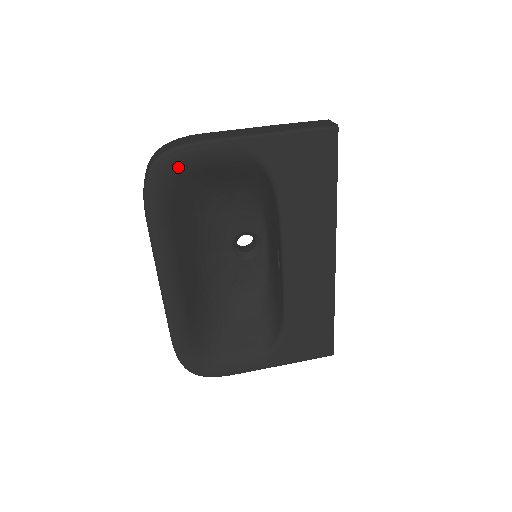
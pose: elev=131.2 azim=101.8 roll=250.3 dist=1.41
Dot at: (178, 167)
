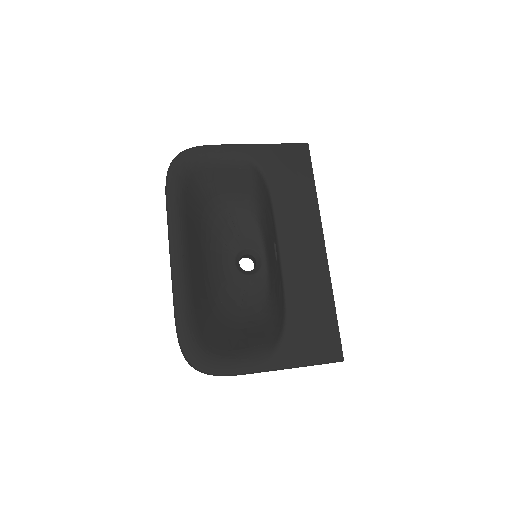
Dot at: (194, 161)
